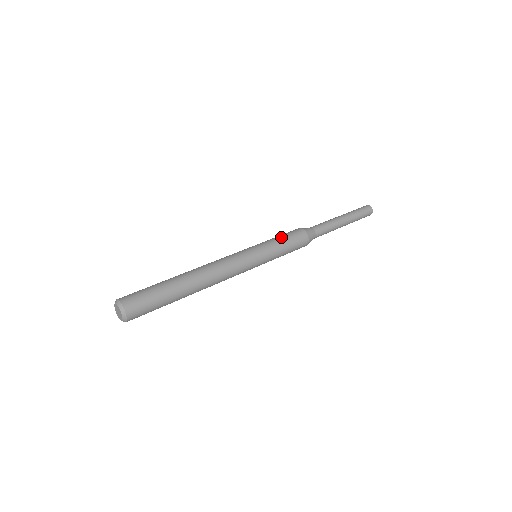
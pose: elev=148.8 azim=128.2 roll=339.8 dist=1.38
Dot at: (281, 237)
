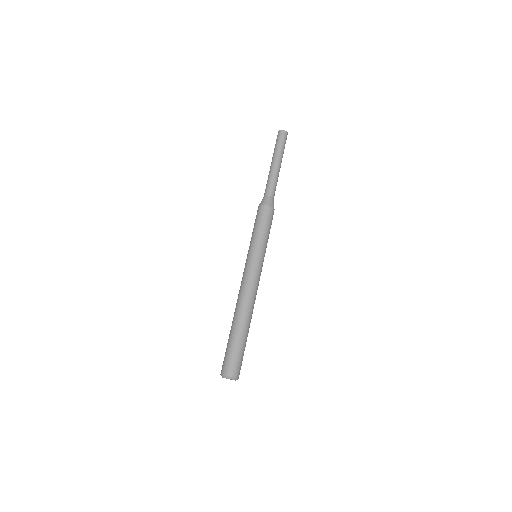
Dot at: (262, 228)
